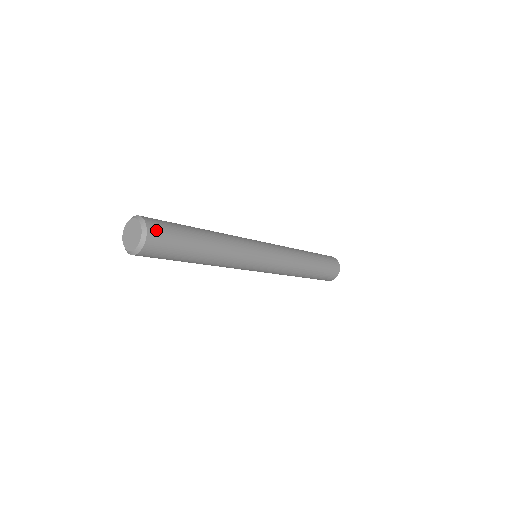
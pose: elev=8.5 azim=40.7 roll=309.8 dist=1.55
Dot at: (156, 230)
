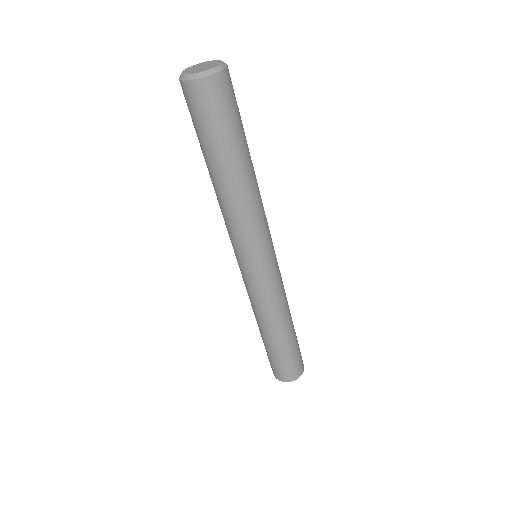
Dot at: occluded
